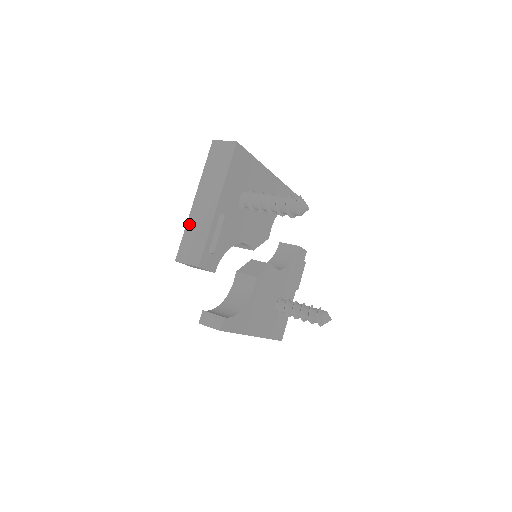
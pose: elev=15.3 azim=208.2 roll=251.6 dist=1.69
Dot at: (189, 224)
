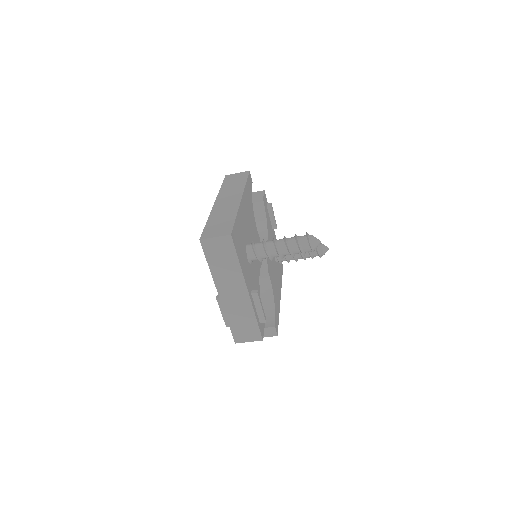
Dot at: (229, 315)
